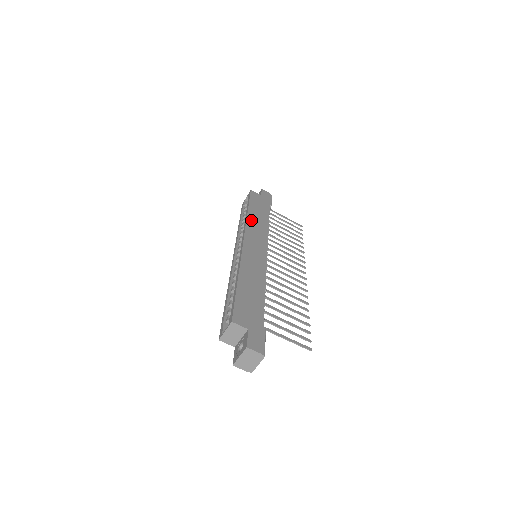
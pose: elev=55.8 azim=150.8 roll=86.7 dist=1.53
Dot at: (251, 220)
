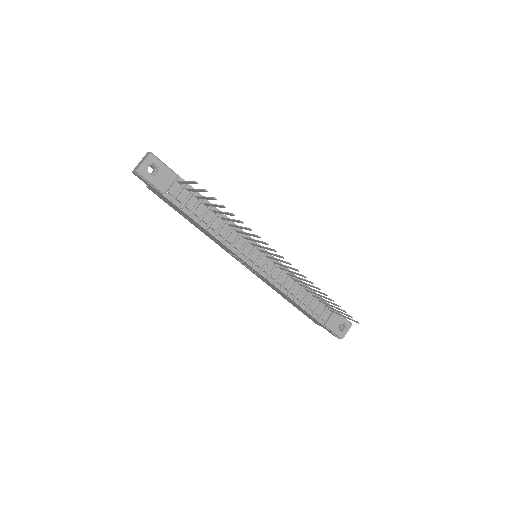
Dot at: occluded
